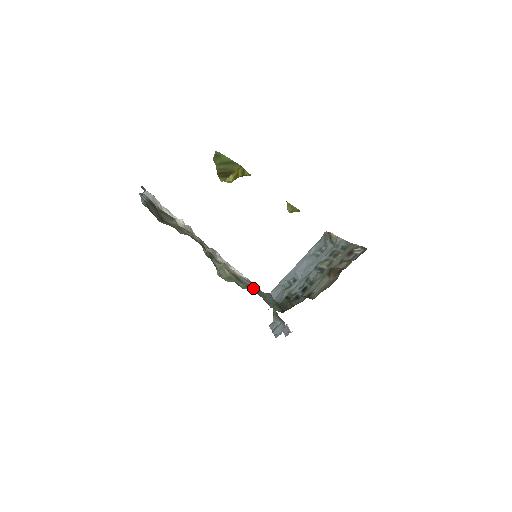
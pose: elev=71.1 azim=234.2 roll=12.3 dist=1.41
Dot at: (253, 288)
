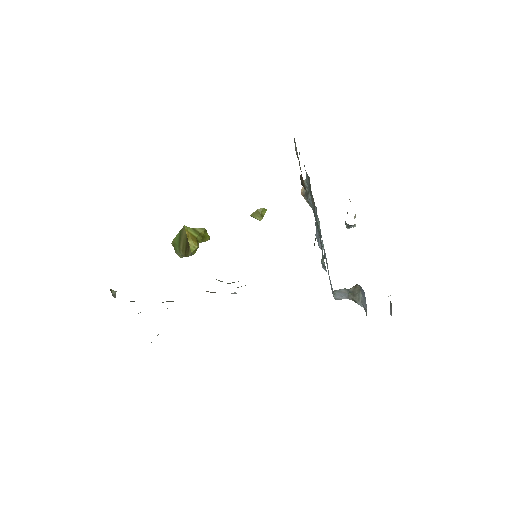
Dot at: occluded
